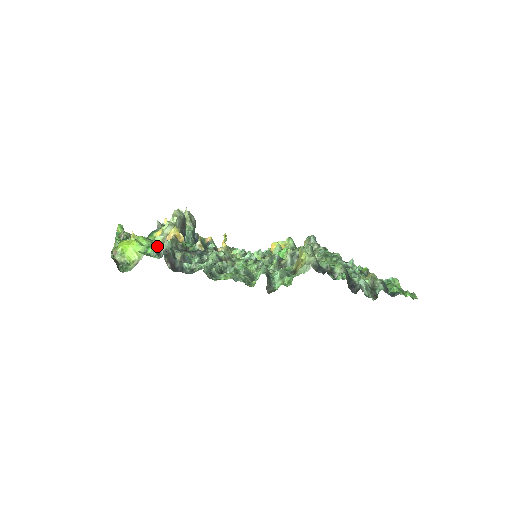
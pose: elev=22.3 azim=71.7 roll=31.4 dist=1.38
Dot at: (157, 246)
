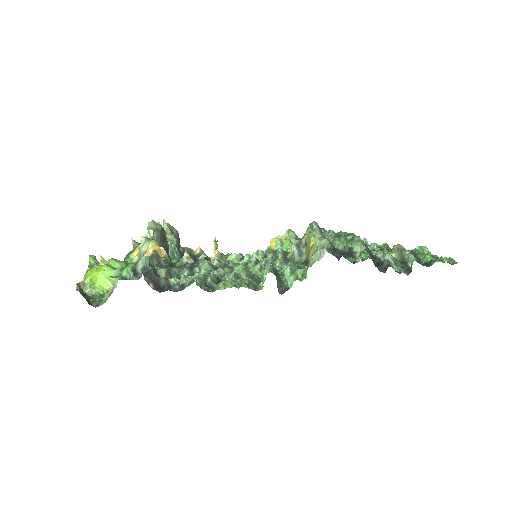
Dot at: (132, 265)
